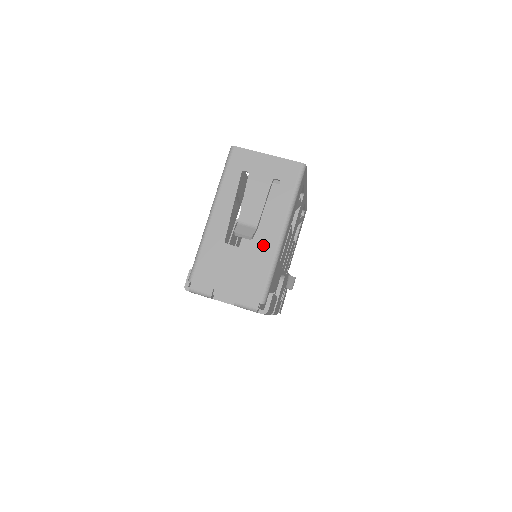
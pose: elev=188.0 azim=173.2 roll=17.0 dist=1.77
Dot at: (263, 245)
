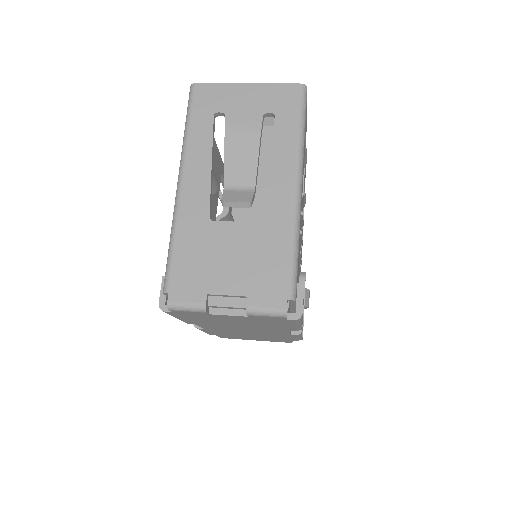
Dot at: (271, 210)
